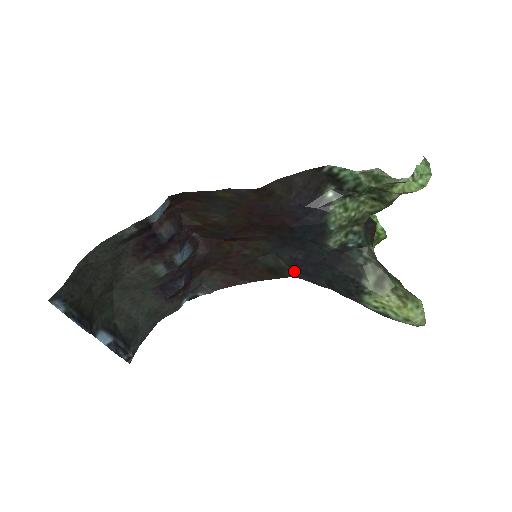
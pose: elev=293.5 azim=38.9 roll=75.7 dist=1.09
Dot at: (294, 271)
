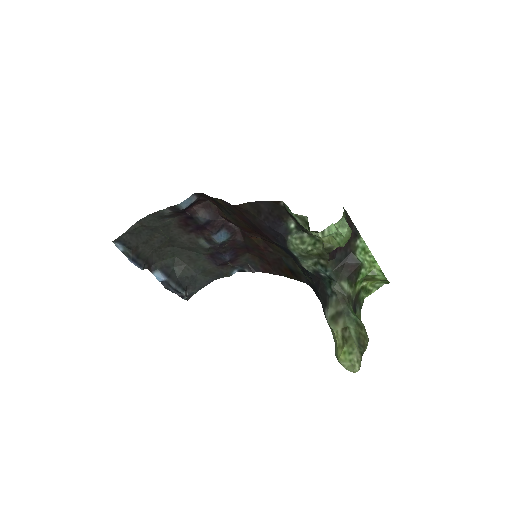
Dot at: occluded
